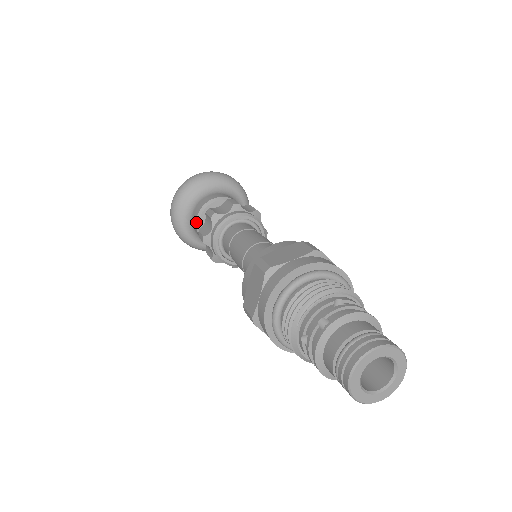
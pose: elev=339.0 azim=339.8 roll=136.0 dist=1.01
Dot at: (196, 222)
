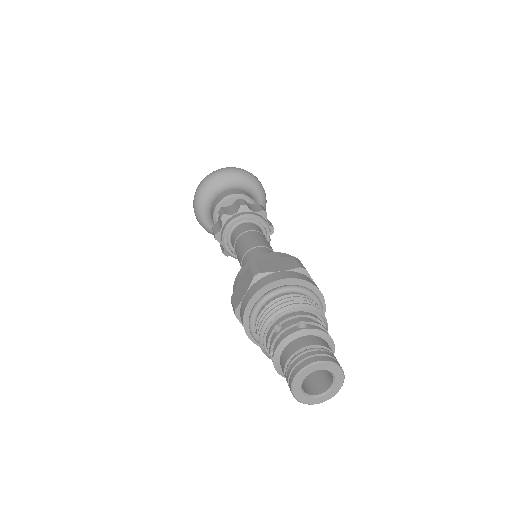
Dot at: occluded
